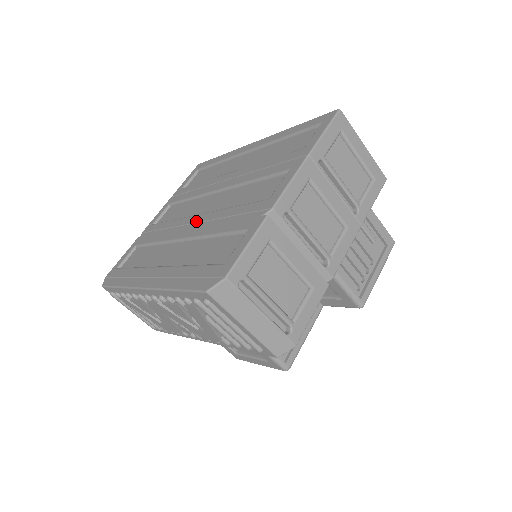
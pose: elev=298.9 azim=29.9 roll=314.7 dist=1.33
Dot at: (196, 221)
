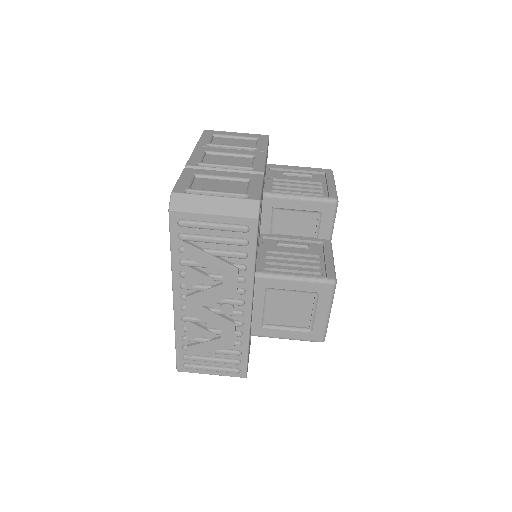
Dot at: occluded
